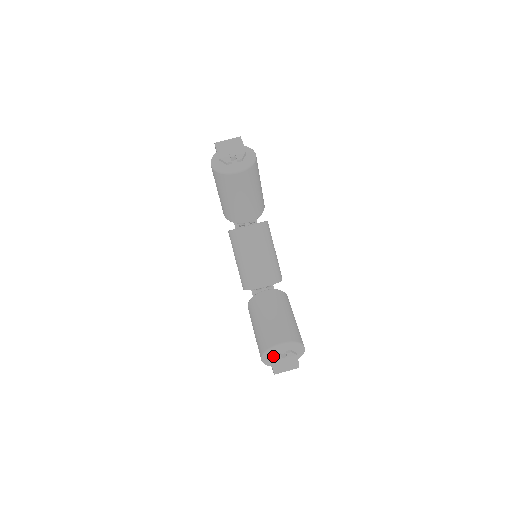
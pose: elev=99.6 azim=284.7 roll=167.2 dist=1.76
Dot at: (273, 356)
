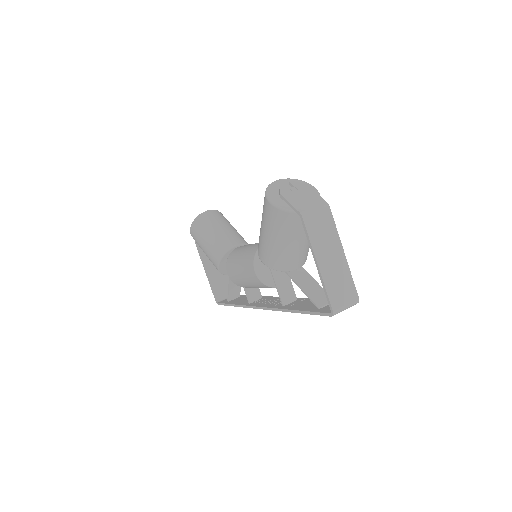
Dot at: (278, 192)
